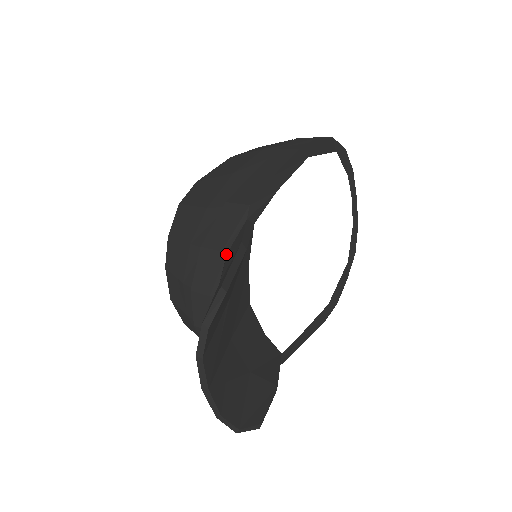
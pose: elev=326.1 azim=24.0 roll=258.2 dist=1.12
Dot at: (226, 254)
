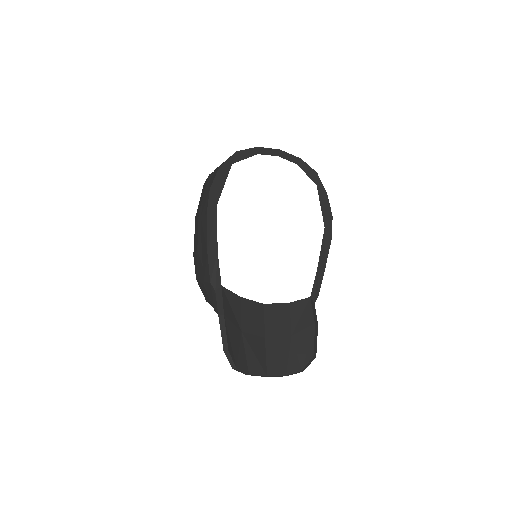
Dot at: occluded
